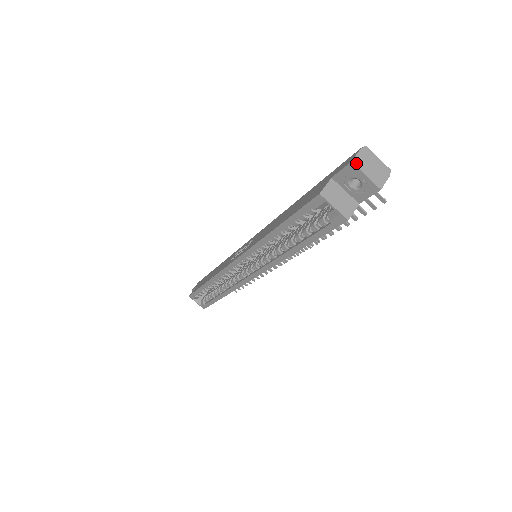
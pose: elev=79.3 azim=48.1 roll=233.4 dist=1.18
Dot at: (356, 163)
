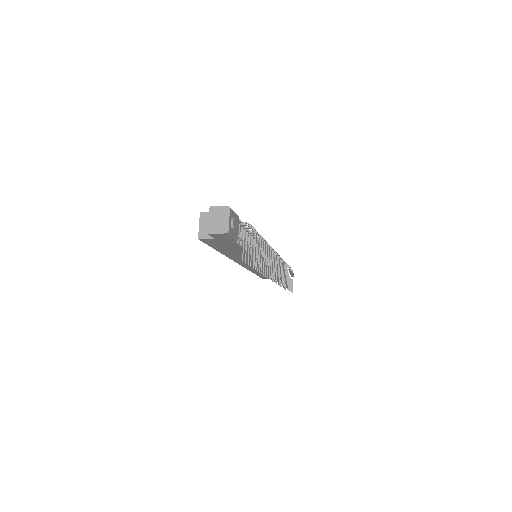
Dot at: (212, 209)
